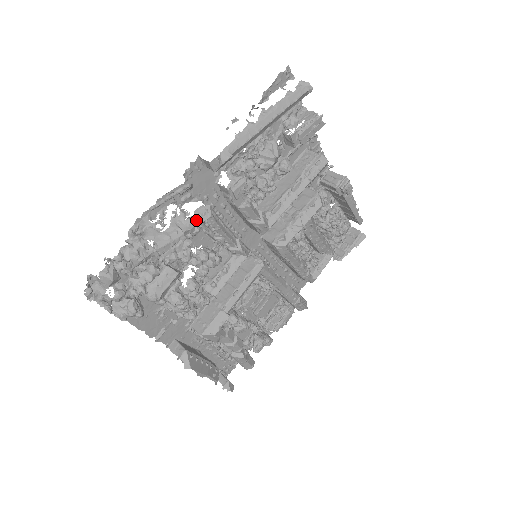
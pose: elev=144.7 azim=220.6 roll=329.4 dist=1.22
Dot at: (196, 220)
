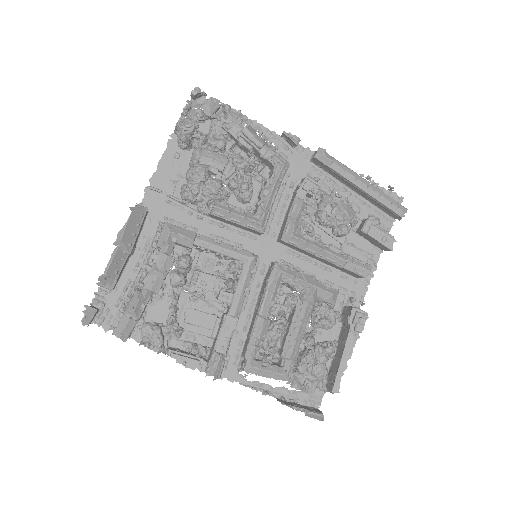
Dot at: (276, 154)
